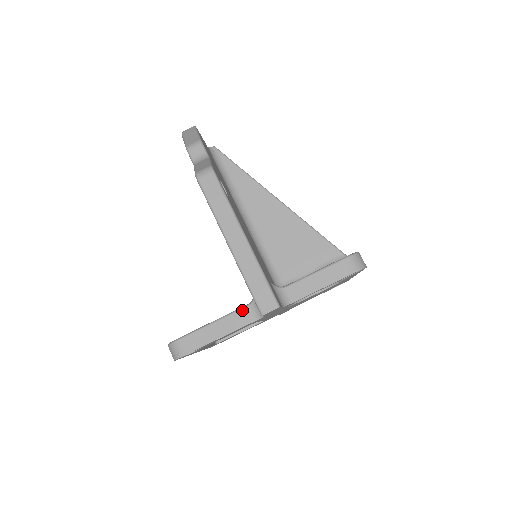
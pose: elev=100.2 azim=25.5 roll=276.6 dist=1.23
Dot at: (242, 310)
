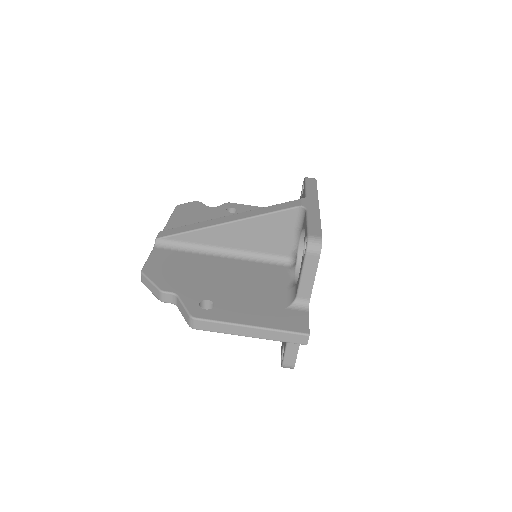
Dot at: occluded
